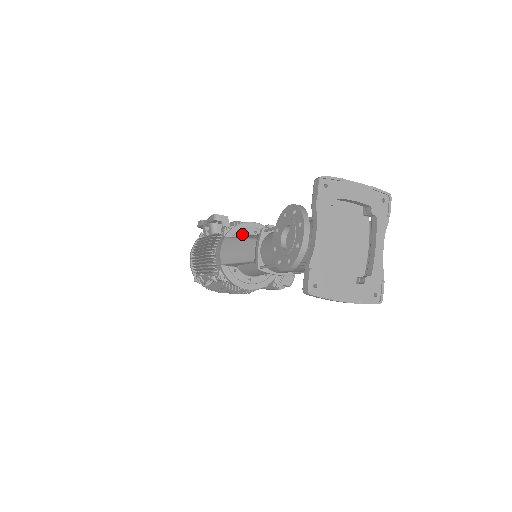
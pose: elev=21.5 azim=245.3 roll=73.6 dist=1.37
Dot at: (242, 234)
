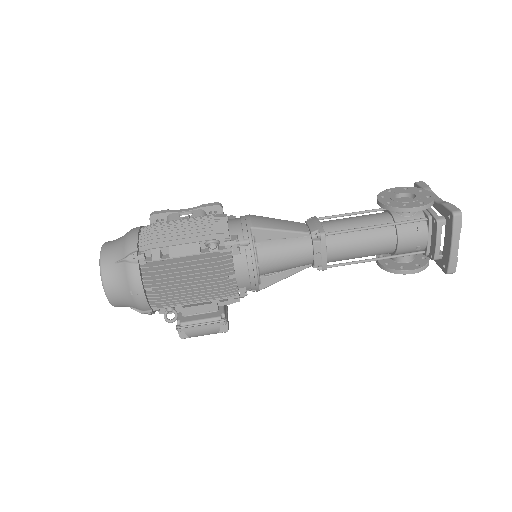
Dot at: occluded
